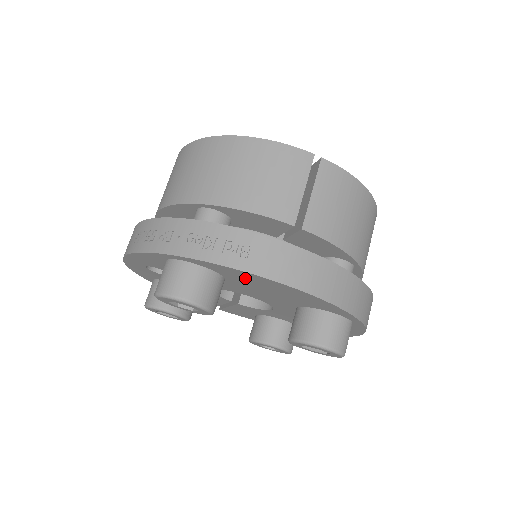
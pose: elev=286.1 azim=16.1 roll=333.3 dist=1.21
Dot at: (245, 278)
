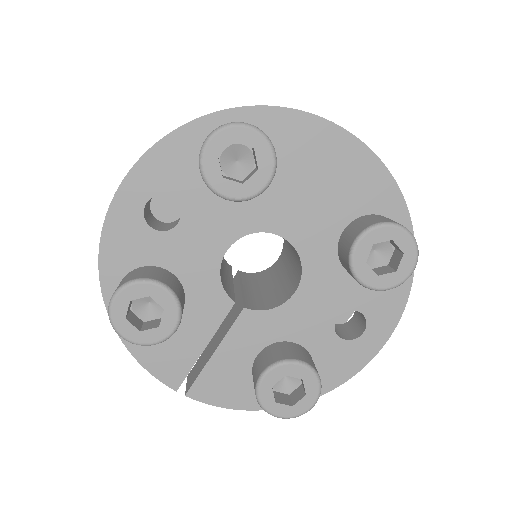
Dot at: (303, 143)
